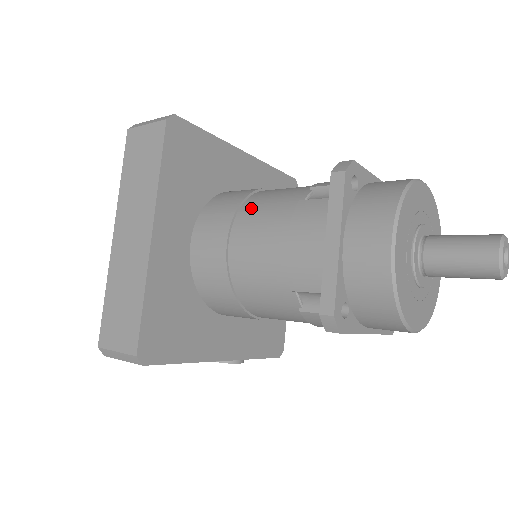
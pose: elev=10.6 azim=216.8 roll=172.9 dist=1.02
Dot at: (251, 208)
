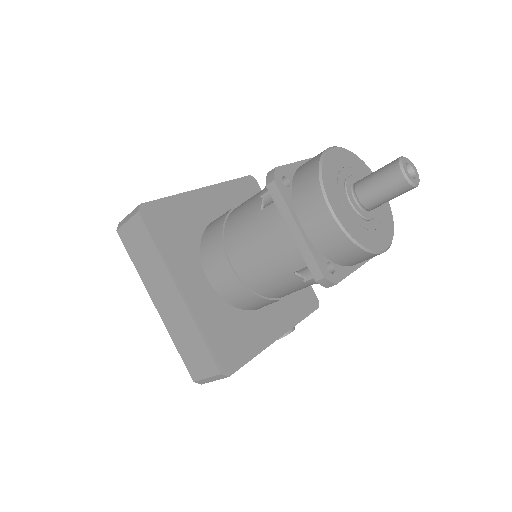
Dot at: (231, 233)
